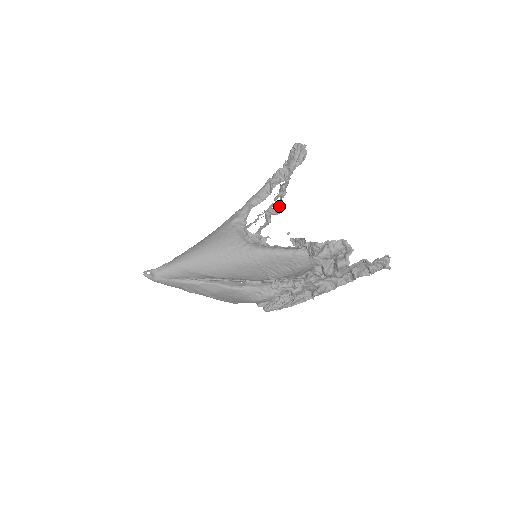
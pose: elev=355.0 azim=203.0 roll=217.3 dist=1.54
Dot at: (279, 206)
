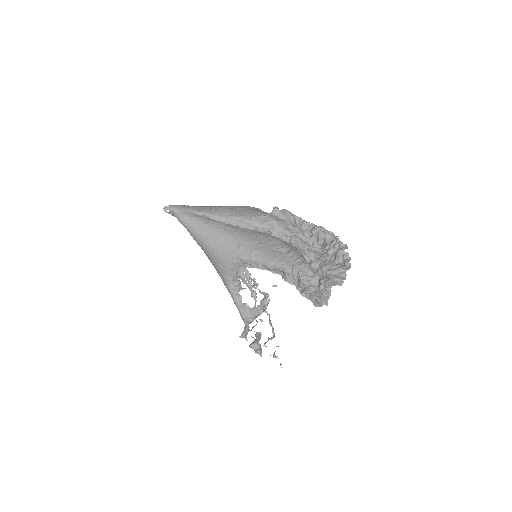
Dot at: (325, 241)
